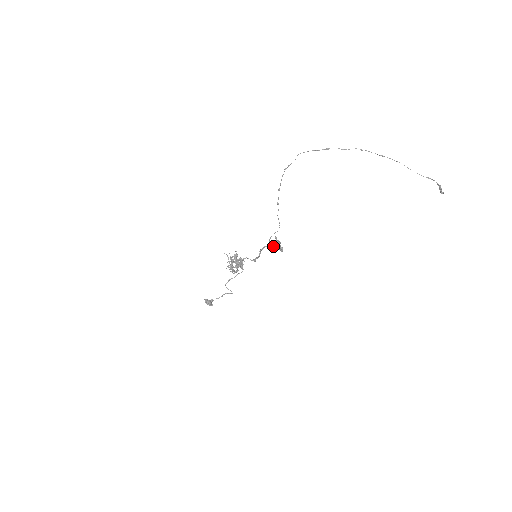
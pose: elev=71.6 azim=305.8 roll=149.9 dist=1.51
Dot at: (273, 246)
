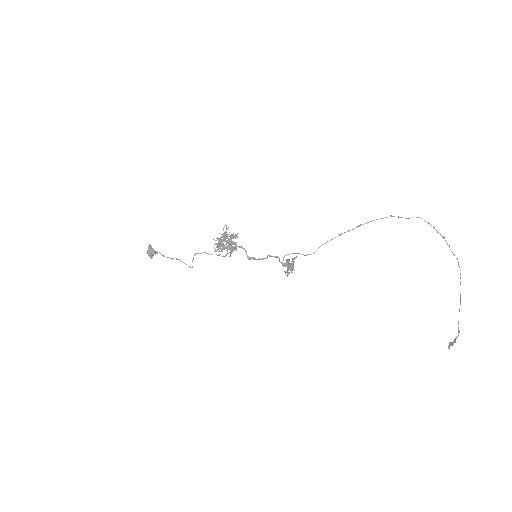
Dot at: (284, 263)
